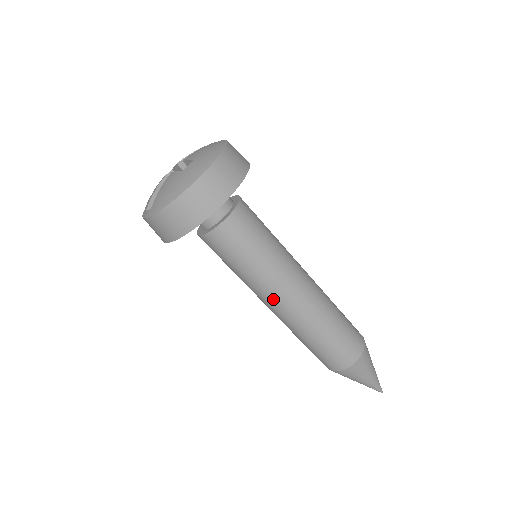
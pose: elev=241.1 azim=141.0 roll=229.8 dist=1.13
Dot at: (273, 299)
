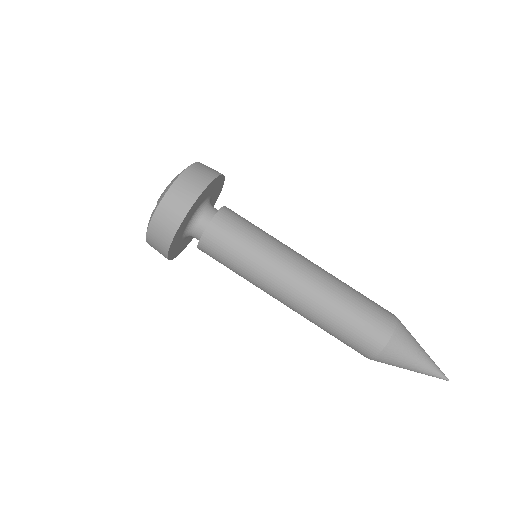
Dot at: (288, 273)
